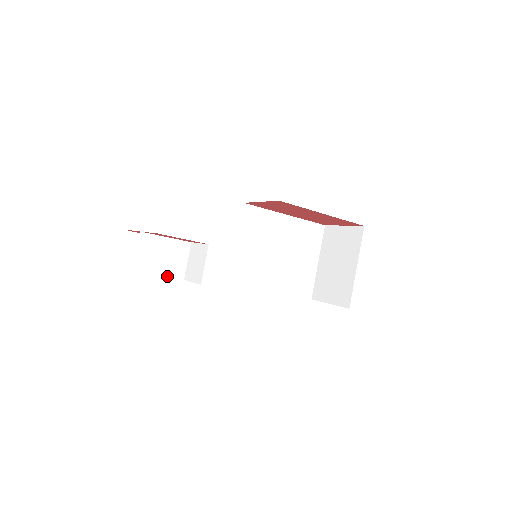
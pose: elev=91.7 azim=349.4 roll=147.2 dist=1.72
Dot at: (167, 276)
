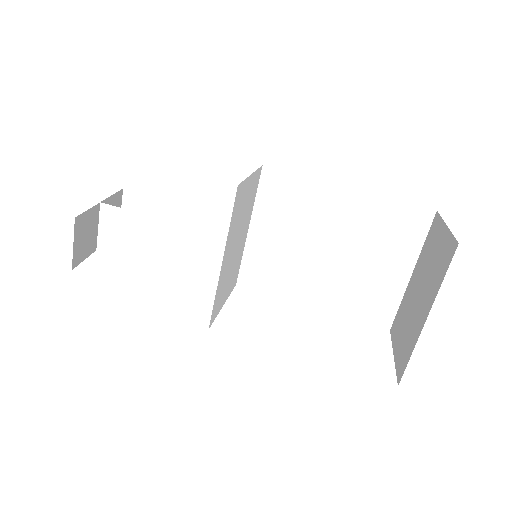
Dot at: (140, 261)
